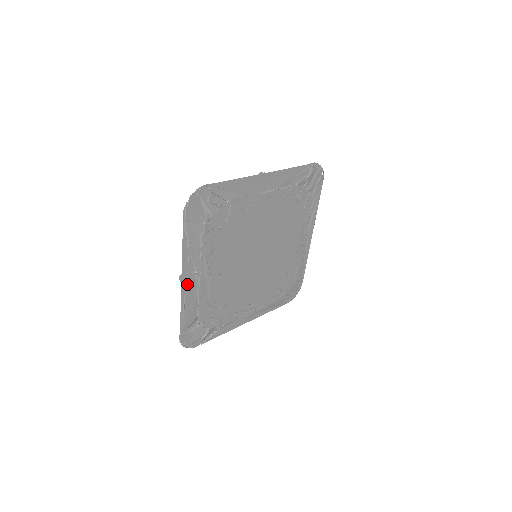
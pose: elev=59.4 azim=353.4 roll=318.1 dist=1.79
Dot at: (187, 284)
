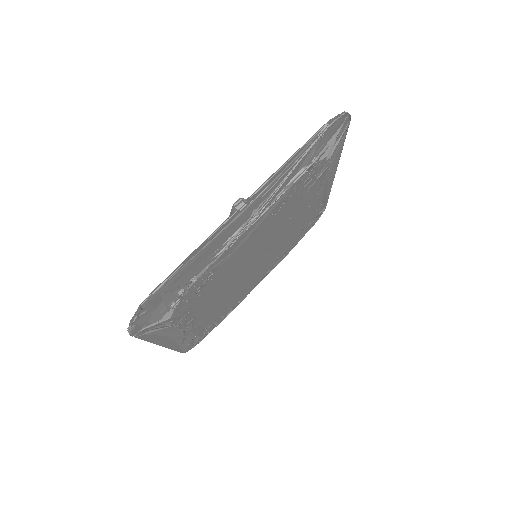
Dot at: (239, 217)
